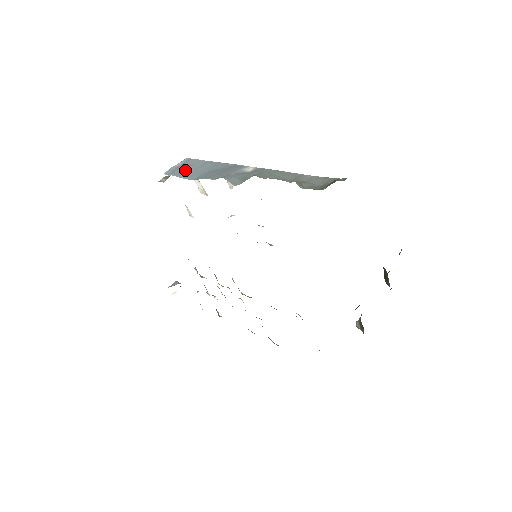
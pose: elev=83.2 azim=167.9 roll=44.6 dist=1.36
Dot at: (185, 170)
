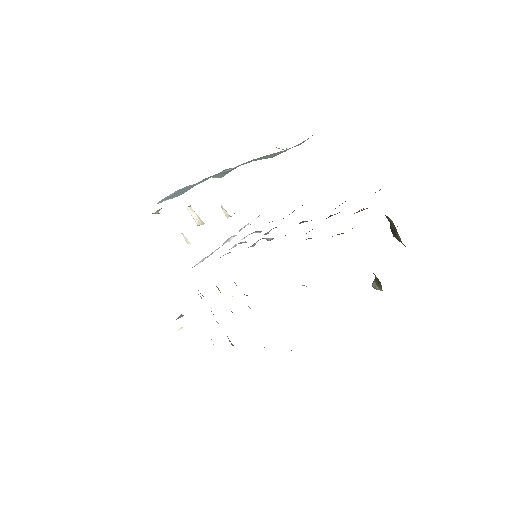
Dot at: (175, 194)
